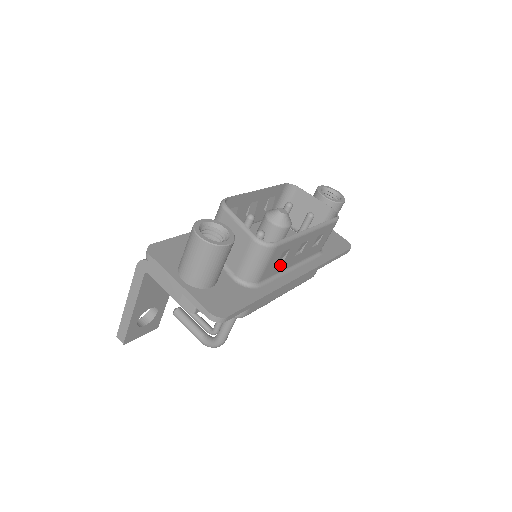
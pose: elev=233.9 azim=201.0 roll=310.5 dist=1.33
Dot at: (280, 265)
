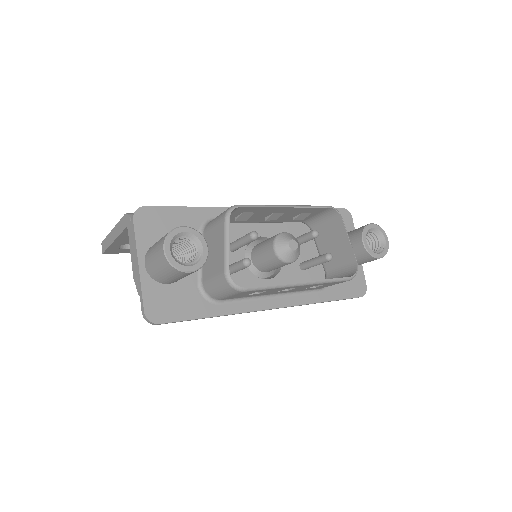
Dot at: (254, 294)
